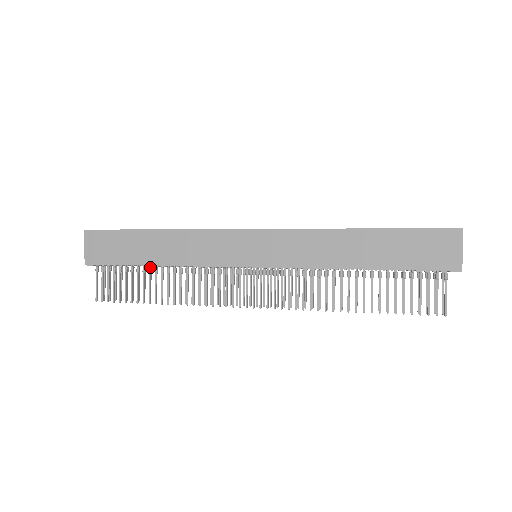
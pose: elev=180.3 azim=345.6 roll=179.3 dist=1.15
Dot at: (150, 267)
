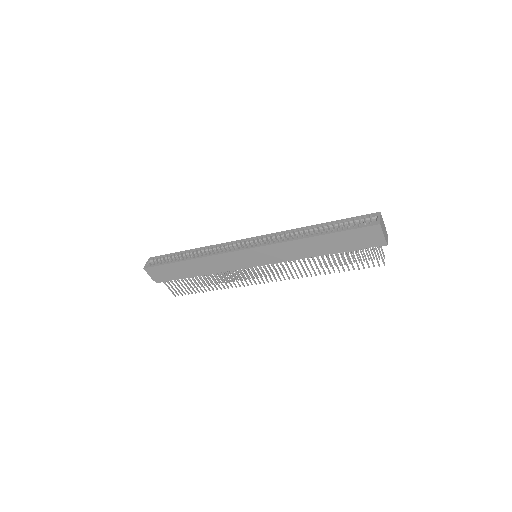
Dot at: (195, 276)
